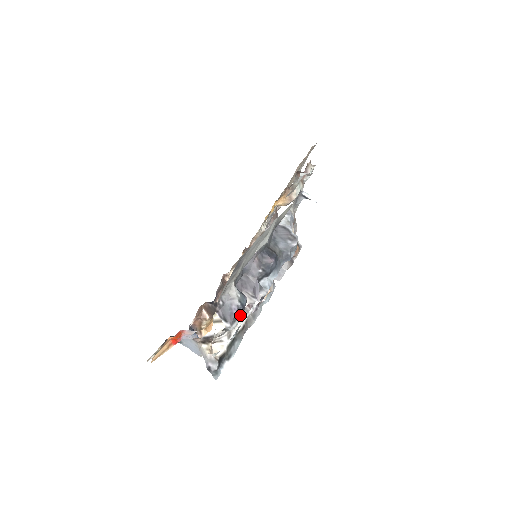
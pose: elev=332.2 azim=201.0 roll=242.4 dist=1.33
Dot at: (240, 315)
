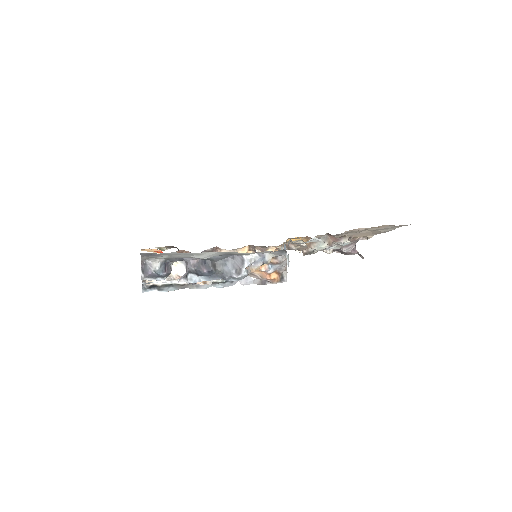
Dot at: (157, 278)
